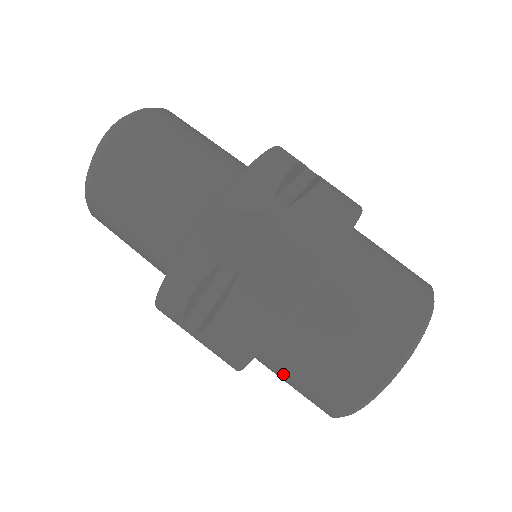
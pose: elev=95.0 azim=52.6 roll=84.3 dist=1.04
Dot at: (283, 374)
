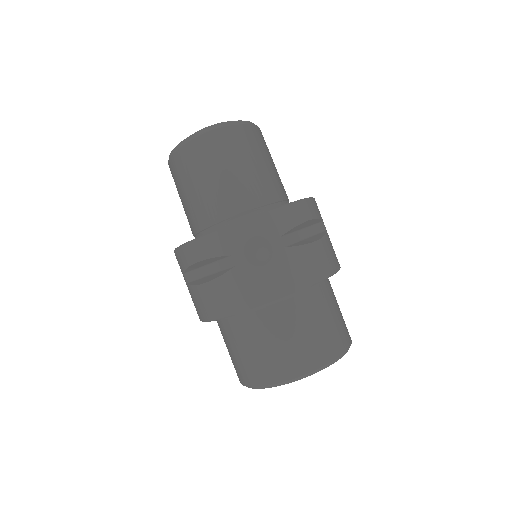
Dot at: (226, 340)
